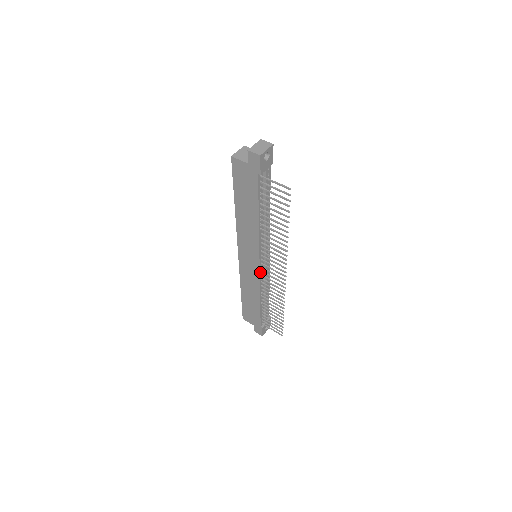
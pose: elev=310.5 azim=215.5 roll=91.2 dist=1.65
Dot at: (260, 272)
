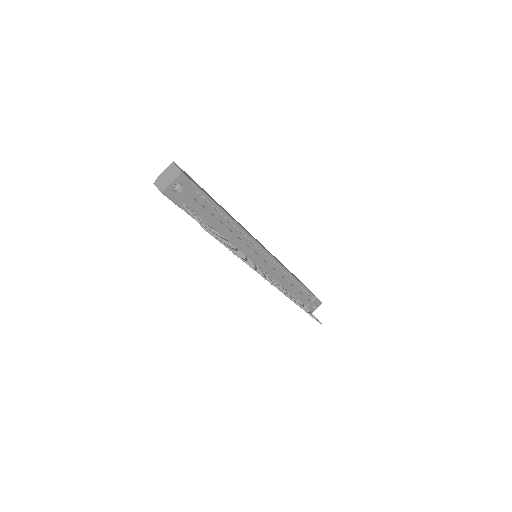
Dot at: occluded
